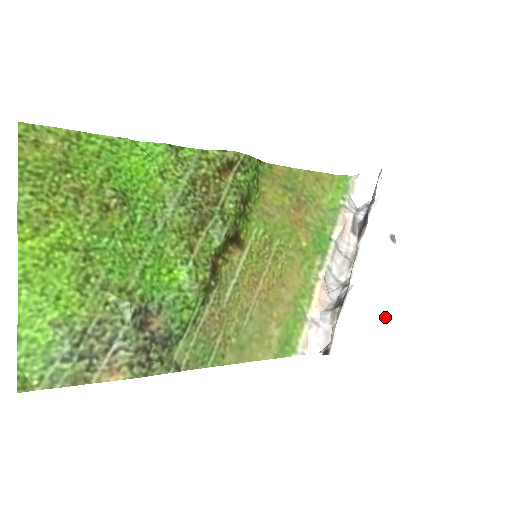
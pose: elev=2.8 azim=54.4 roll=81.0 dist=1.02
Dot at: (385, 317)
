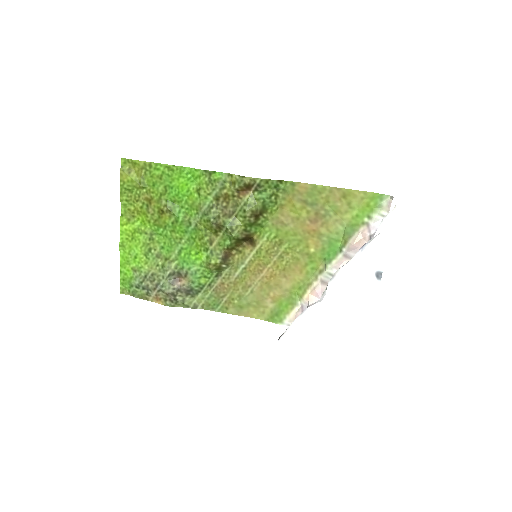
Dot at: (340, 333)
